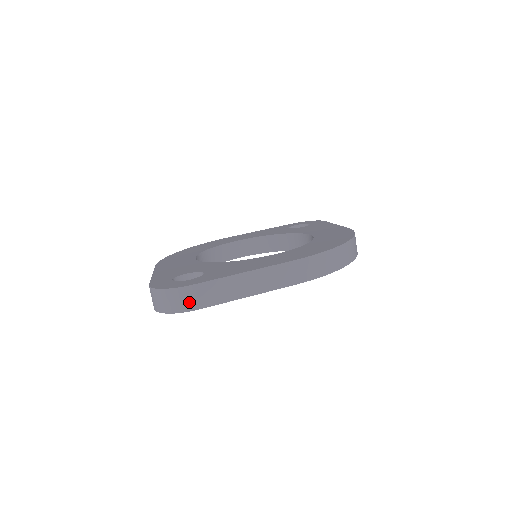
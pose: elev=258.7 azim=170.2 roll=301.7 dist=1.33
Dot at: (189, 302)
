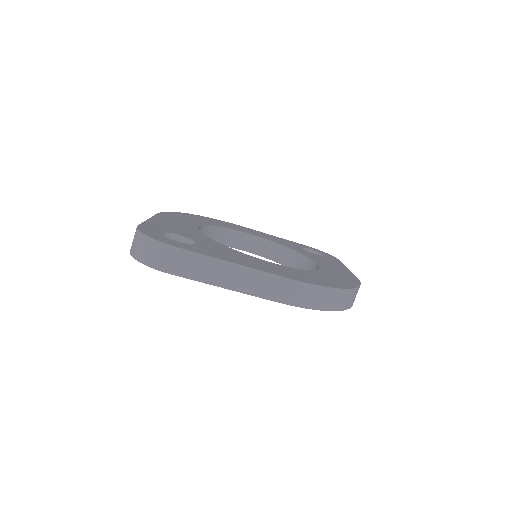
Dot at: (165, 262)
